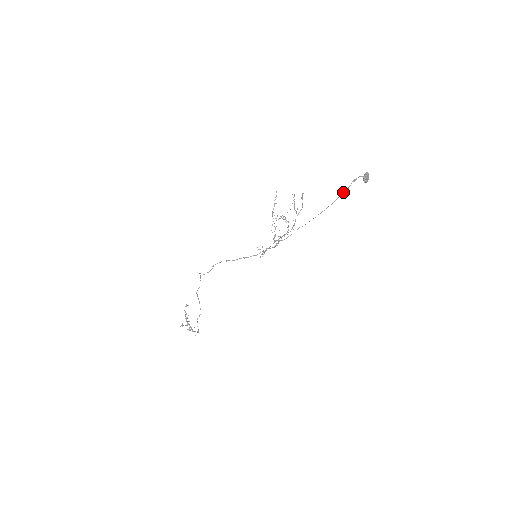
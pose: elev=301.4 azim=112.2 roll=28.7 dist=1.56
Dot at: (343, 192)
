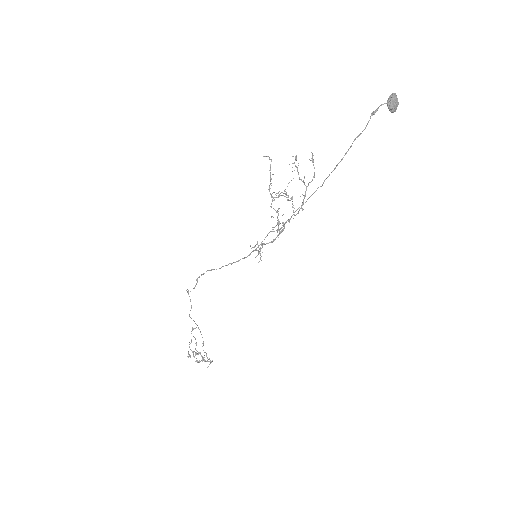
Dot at: (358, 136)
